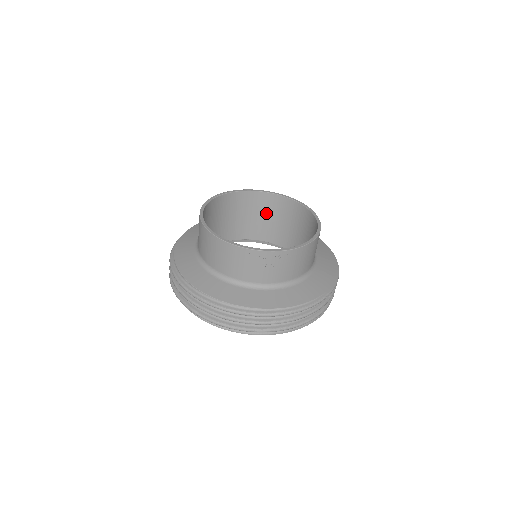
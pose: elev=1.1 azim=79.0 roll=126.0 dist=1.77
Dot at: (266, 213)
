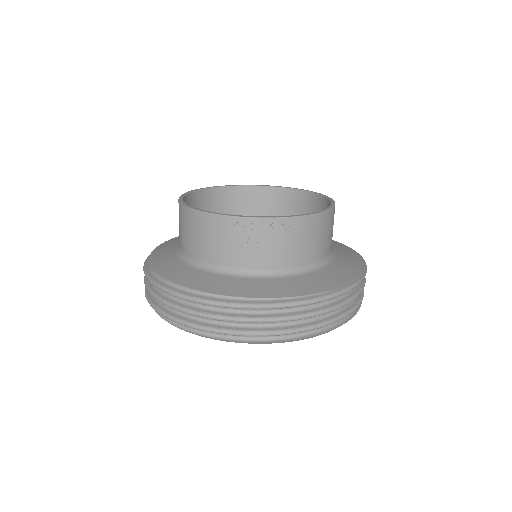
Dot at: (274, 215)
